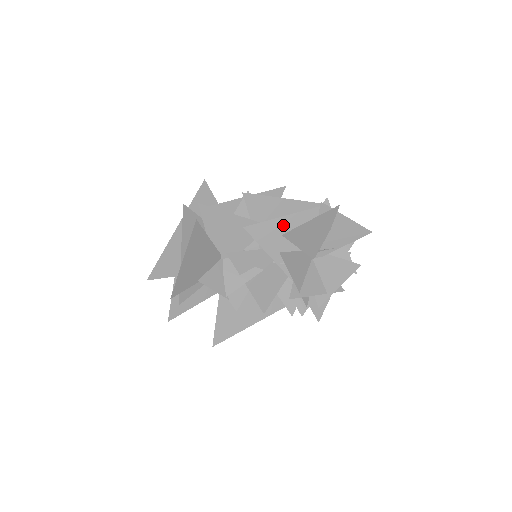
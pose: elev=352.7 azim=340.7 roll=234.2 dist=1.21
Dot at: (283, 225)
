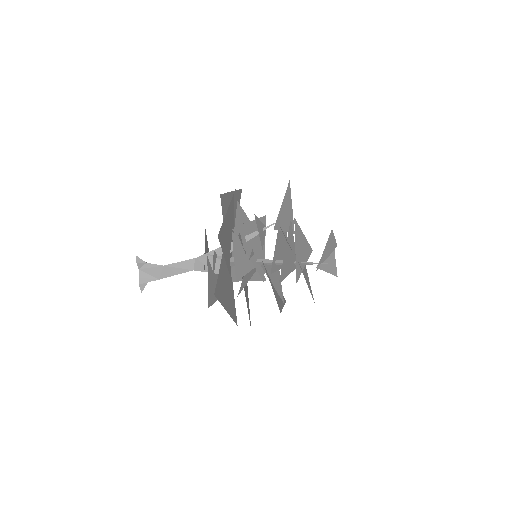
Dot at: (302, 238)
